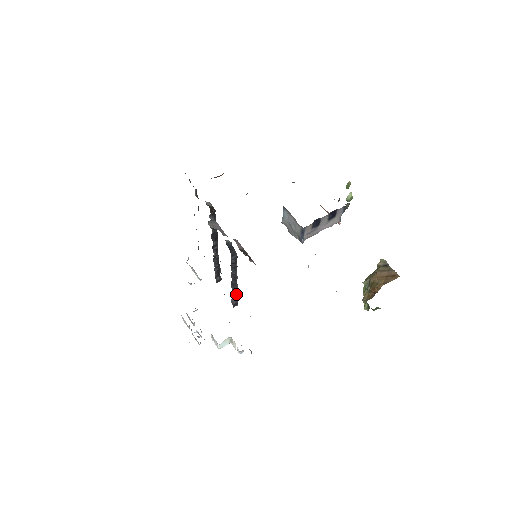
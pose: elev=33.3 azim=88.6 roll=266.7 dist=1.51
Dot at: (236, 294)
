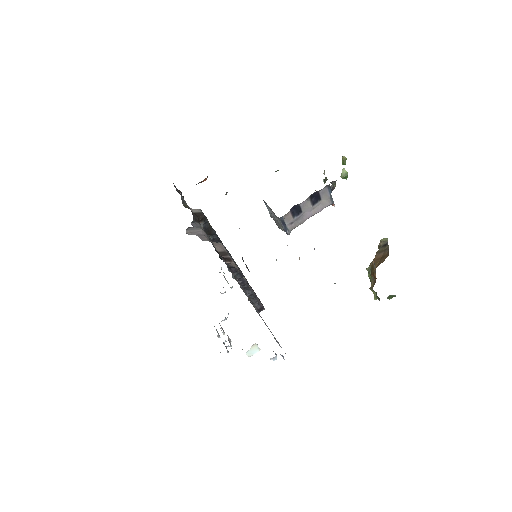
Dot at: (256, 298)
